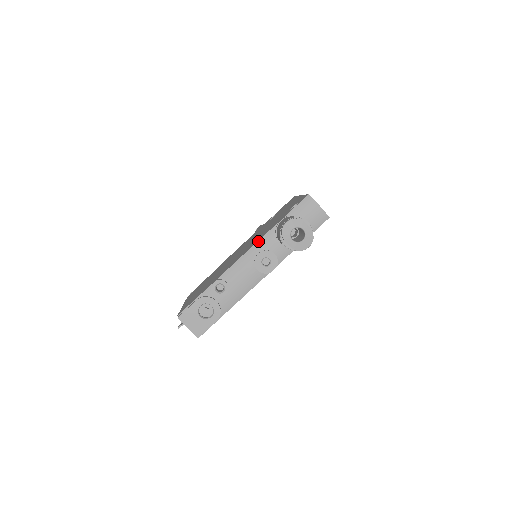
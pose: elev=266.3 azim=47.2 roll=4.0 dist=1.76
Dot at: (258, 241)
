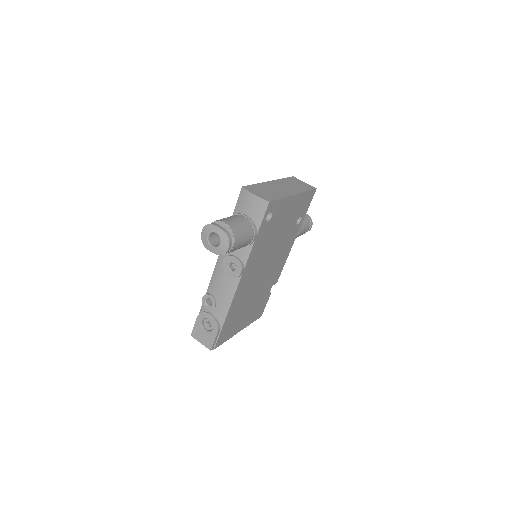
Dot at: occluded
